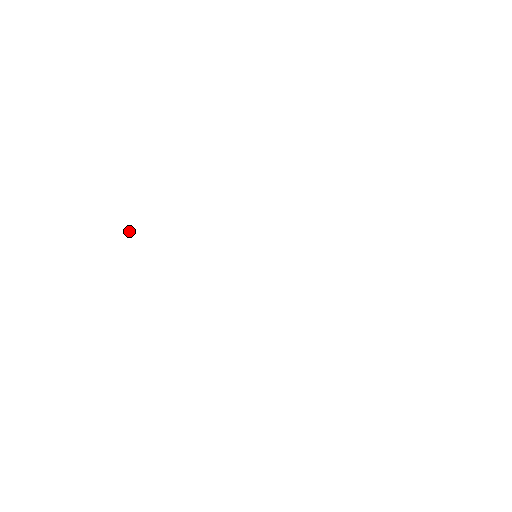
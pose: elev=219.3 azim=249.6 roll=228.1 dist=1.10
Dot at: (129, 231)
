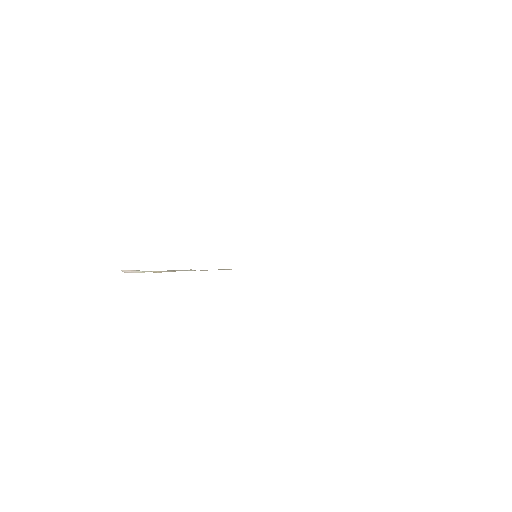
Dot at: occluded
